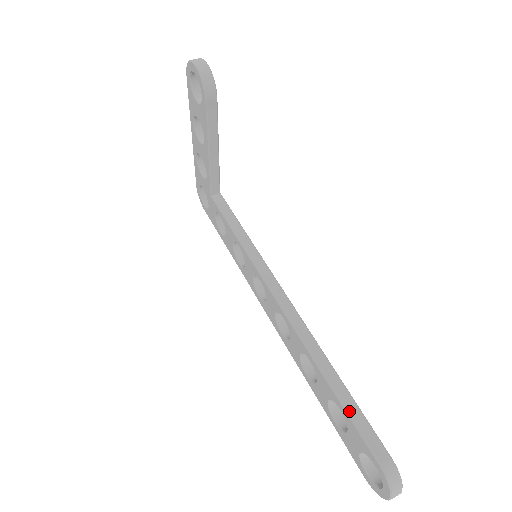
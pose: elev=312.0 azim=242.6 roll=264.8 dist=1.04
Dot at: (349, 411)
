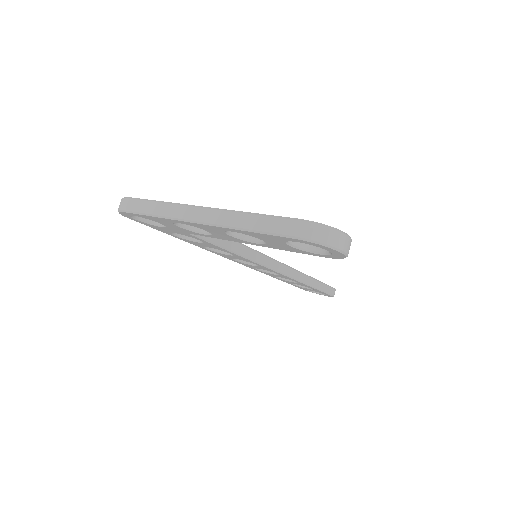
Dot at: (321, 289)
